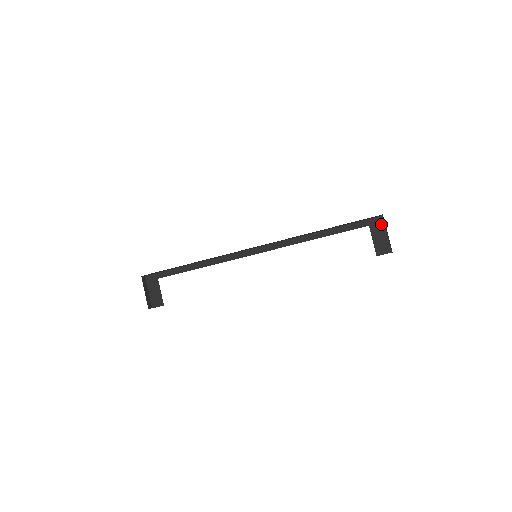
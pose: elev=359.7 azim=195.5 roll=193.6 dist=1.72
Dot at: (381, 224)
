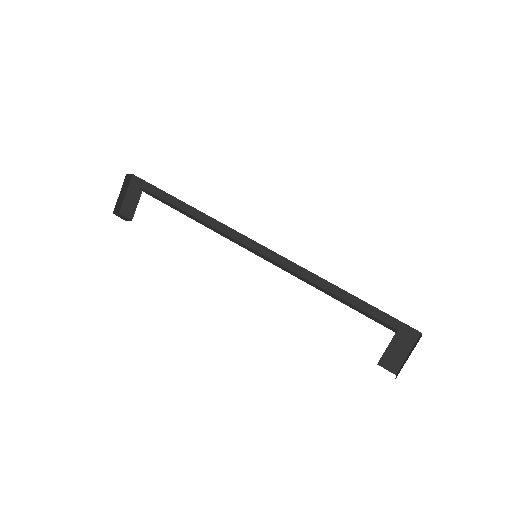
Dot at: (411, 339)
